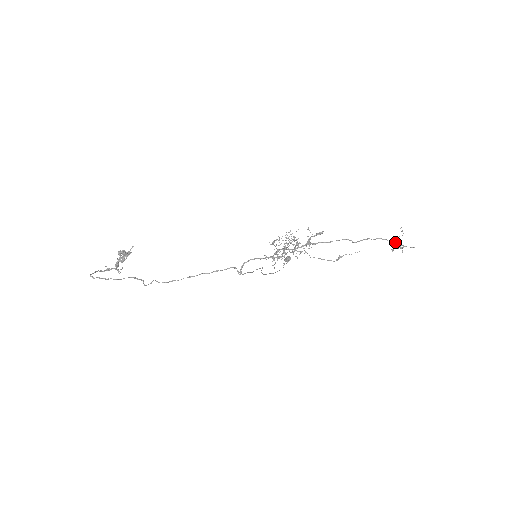
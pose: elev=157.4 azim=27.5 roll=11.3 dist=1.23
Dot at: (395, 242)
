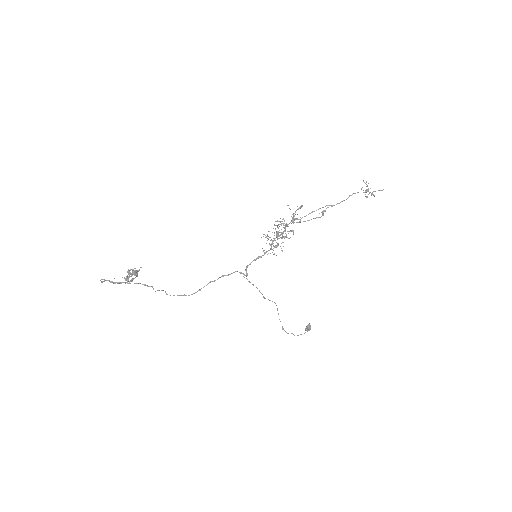
Dot at: (365, 191)
